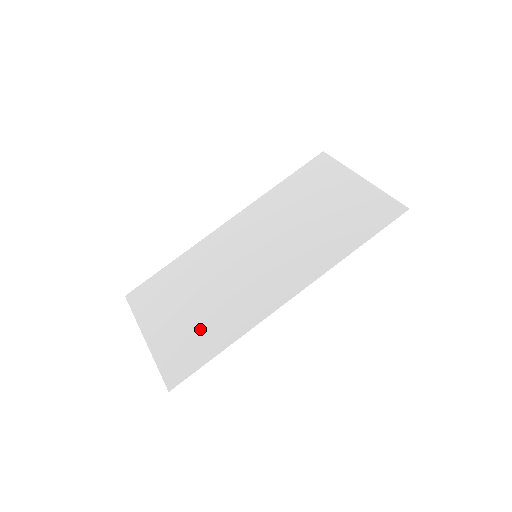
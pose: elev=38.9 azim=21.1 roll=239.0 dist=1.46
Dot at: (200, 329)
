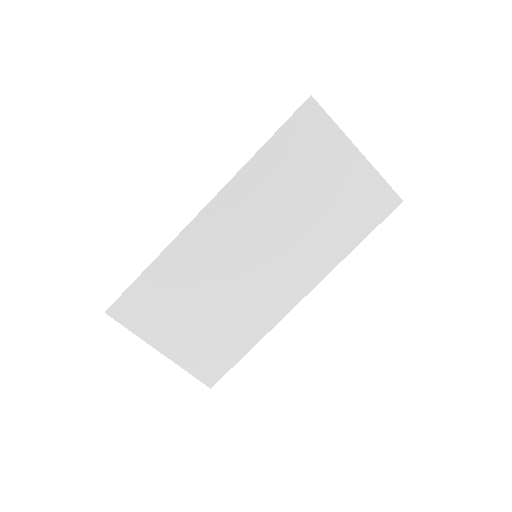
Dot at: (220, 337)
